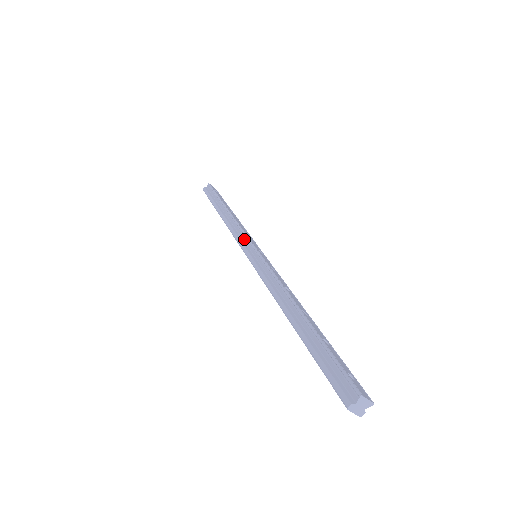
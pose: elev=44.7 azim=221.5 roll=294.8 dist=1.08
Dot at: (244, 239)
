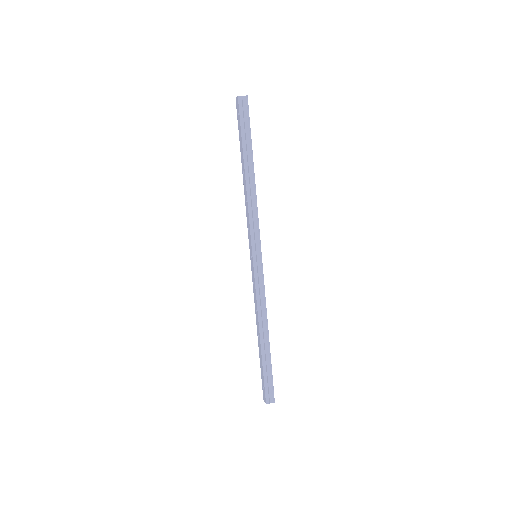
Dot at: (256, 234)
